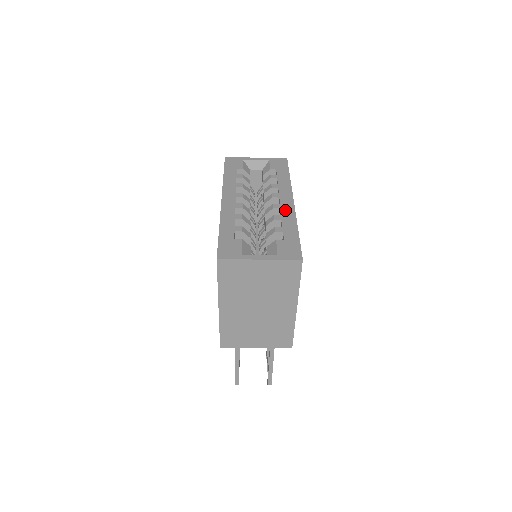
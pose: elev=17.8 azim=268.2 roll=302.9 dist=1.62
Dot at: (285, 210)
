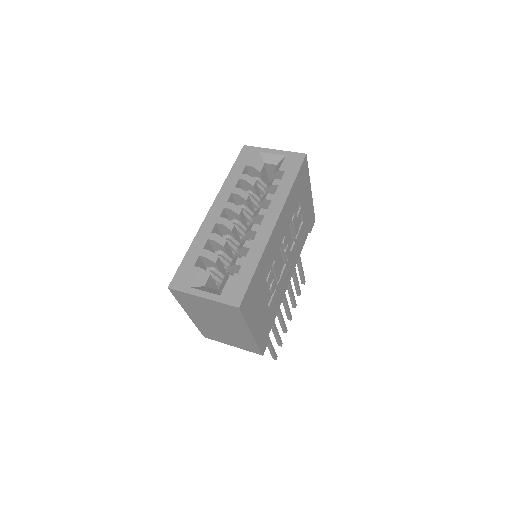
Dot at: (260, 235)
